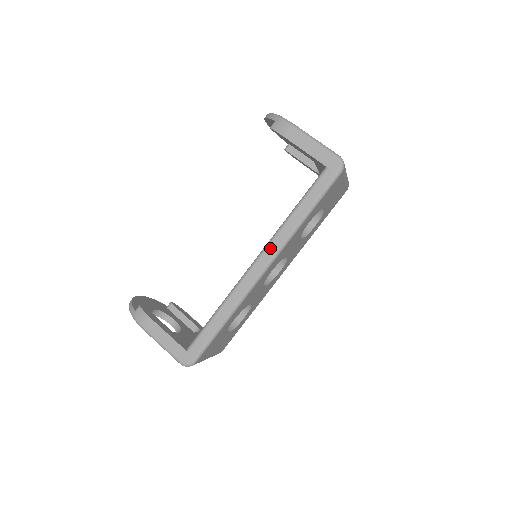
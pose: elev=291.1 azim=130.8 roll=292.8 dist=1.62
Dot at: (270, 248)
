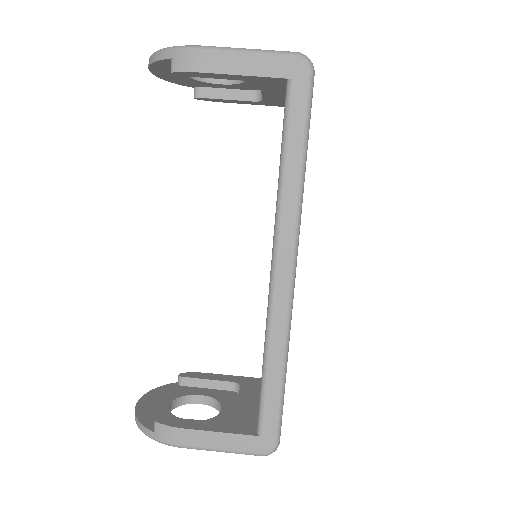
Dot at: (283, 238)
